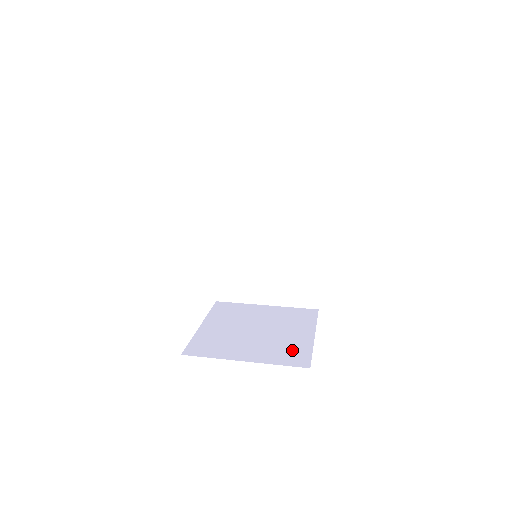
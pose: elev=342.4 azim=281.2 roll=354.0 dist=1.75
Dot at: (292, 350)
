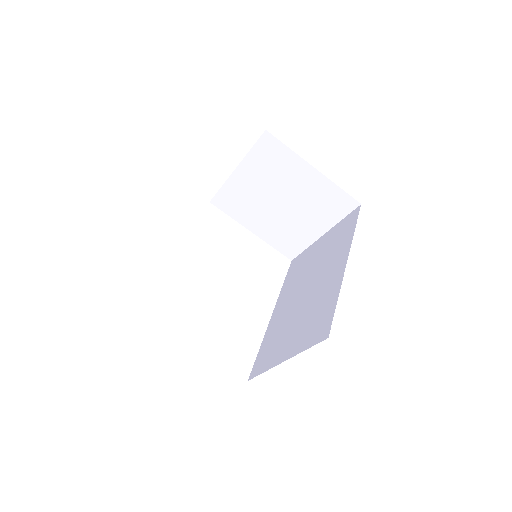
Dot at: occluded
